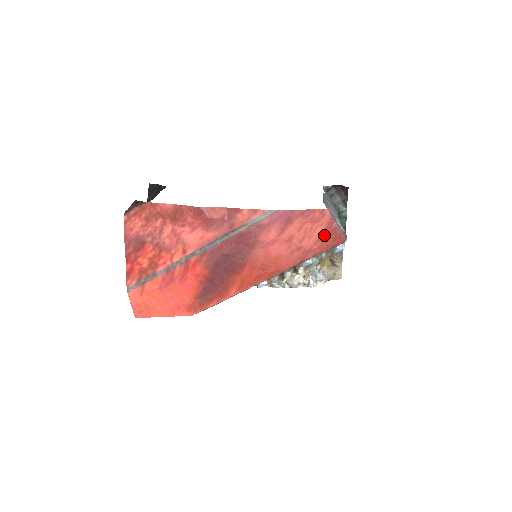
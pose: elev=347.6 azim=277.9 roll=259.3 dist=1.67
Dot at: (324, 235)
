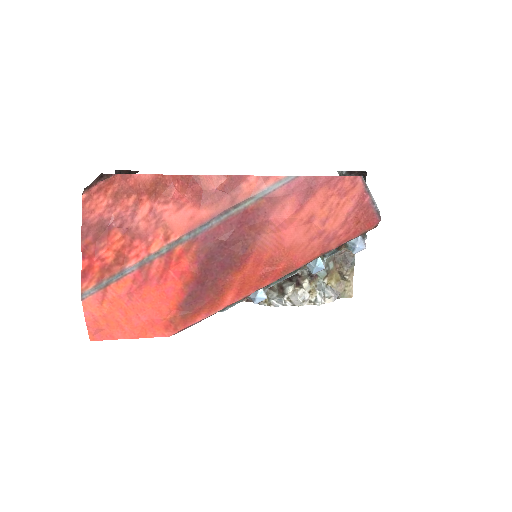
Dot at: (353, 214)
